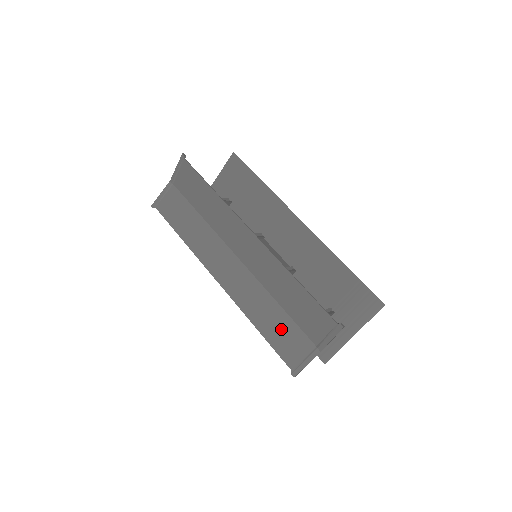
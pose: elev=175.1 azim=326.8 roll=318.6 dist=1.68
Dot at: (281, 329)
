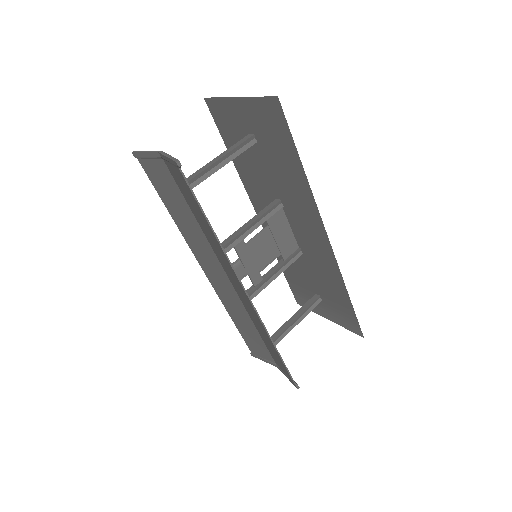
Dot at: (252, 337)
